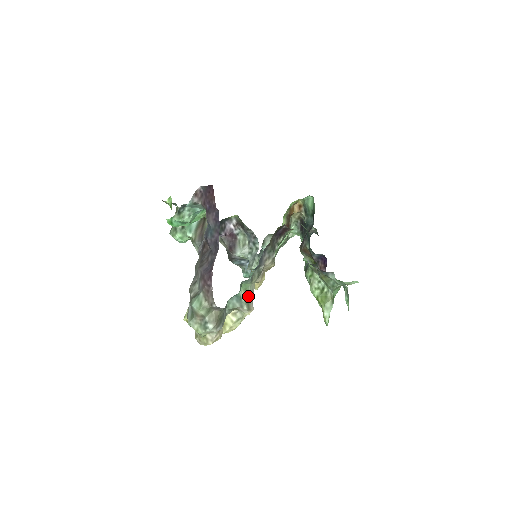
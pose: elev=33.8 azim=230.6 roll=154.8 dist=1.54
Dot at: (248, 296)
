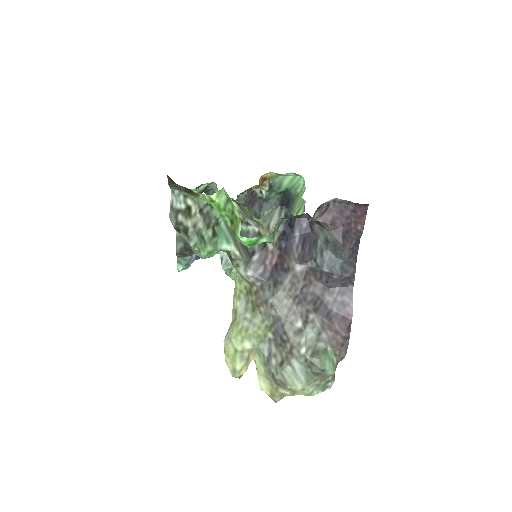
Dot at: occluded
